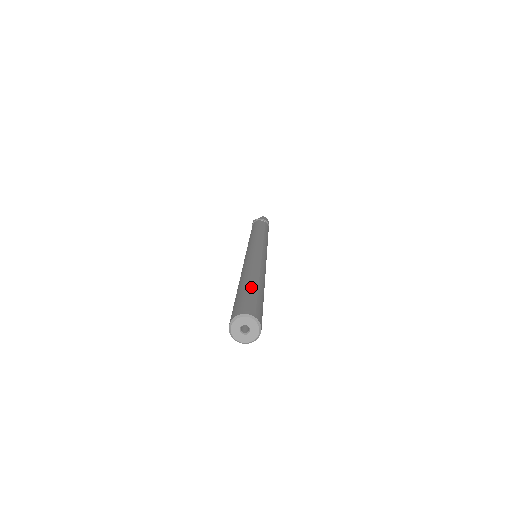
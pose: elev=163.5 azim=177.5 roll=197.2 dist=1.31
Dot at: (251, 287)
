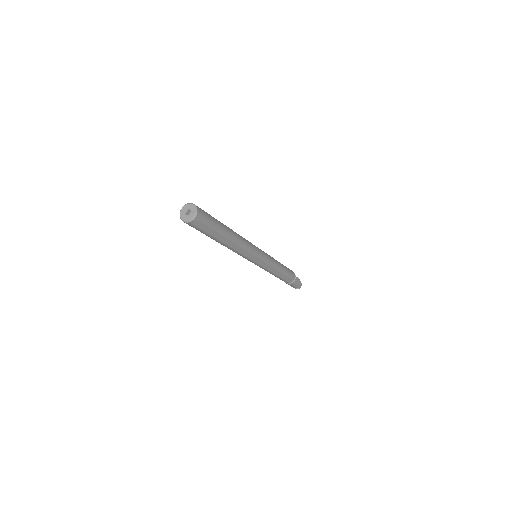
Dot at: occluded
